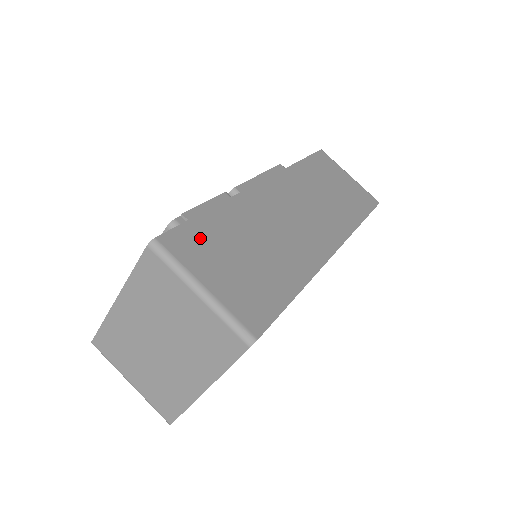
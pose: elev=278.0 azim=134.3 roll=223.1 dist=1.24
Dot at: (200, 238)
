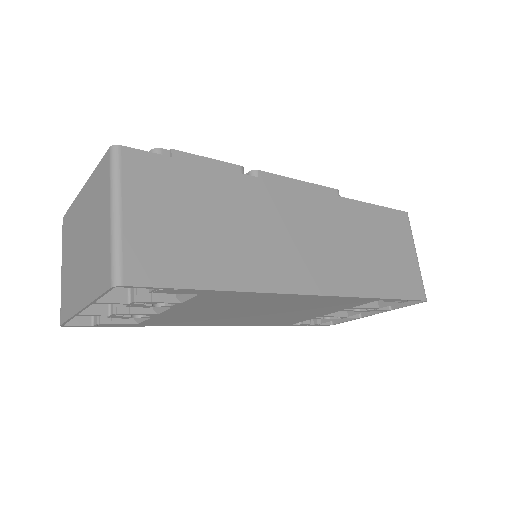
Dot at: (166, 177)
